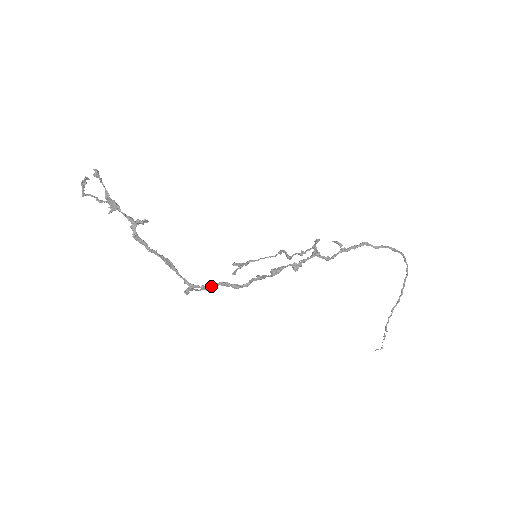
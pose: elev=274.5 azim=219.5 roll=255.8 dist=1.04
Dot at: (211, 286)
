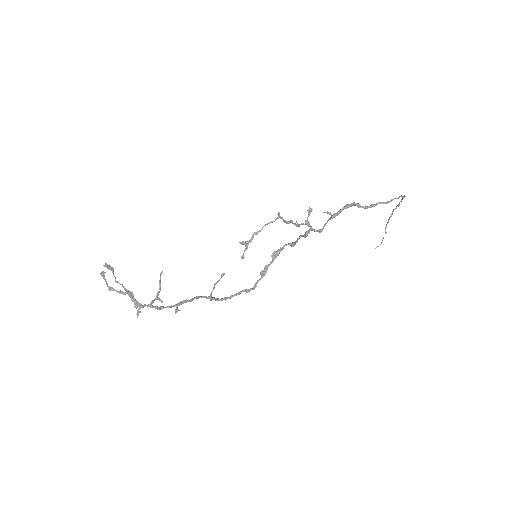
Dot at: occluded
